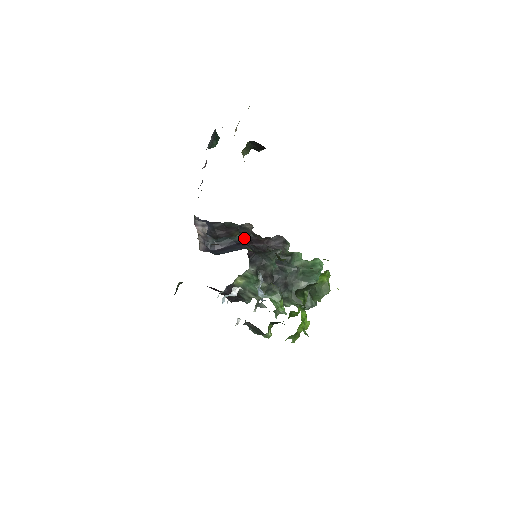
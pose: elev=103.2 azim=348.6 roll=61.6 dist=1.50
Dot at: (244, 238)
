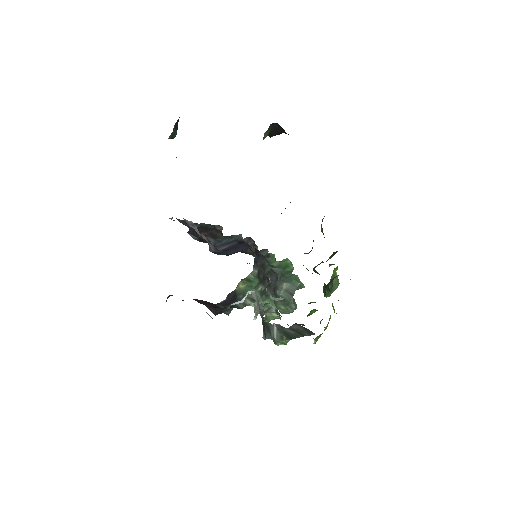
Dot at: (242, 237)
